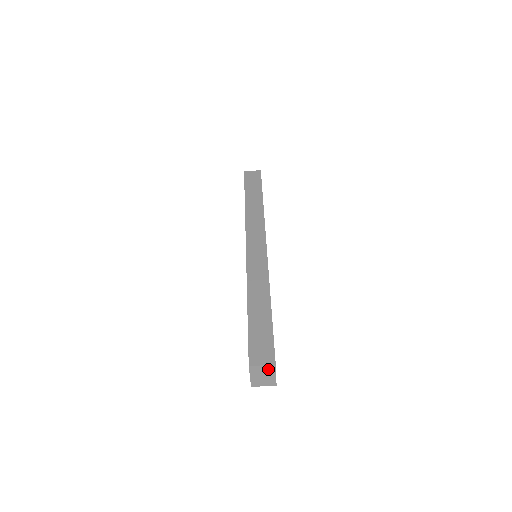
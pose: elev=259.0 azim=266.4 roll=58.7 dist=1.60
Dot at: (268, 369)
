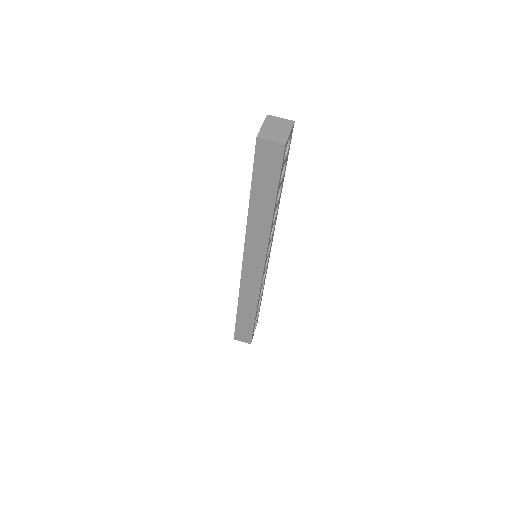
Dot at: (285, 124)
